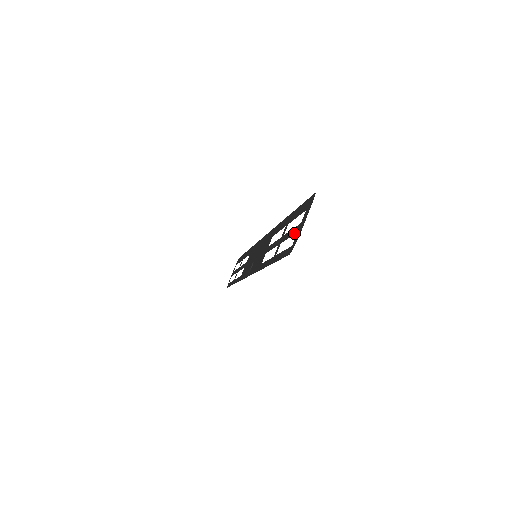
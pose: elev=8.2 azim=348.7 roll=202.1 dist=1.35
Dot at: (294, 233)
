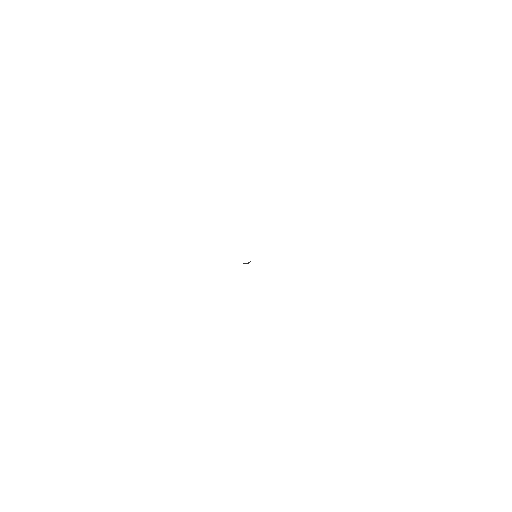
Dot at: occluded
